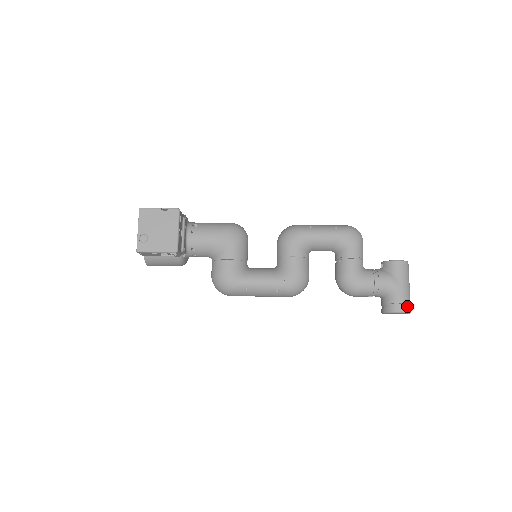
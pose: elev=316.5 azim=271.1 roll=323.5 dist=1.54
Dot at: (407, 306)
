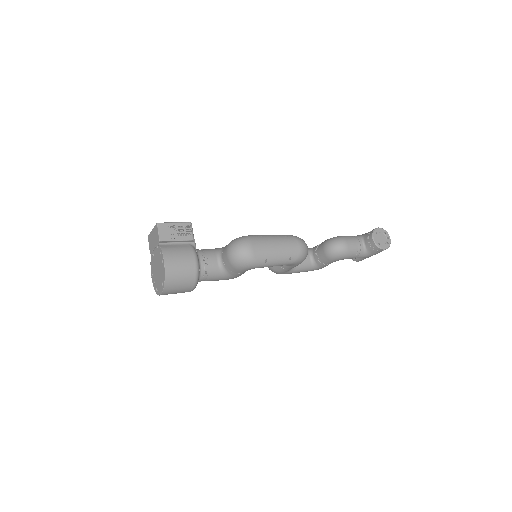
Dot at: occluded
